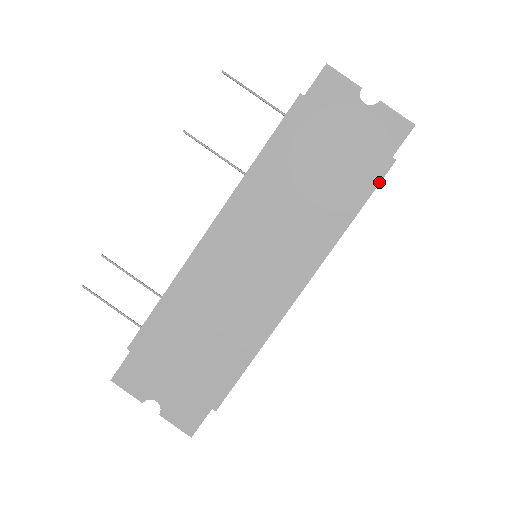
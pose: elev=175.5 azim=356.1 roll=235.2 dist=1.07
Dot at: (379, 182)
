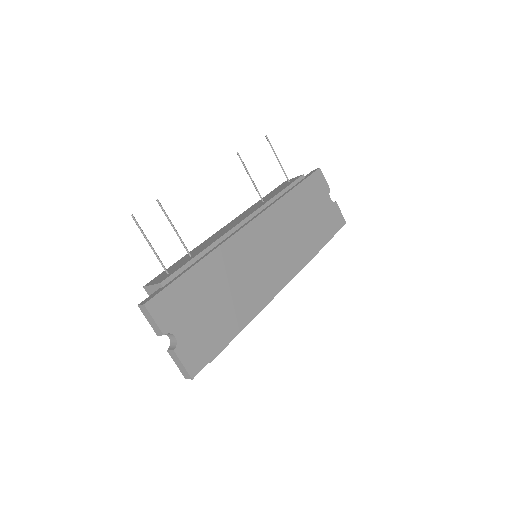
Dot at: occluded
